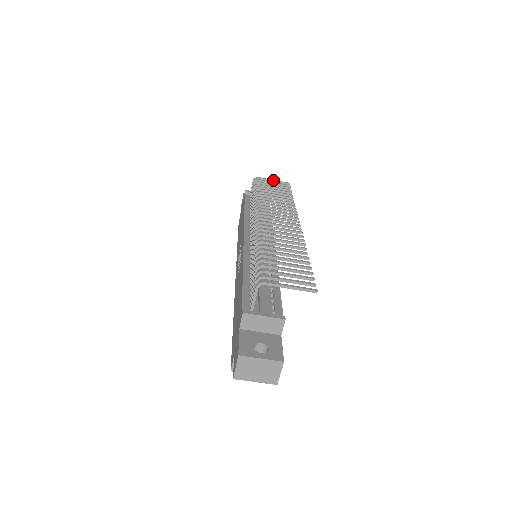
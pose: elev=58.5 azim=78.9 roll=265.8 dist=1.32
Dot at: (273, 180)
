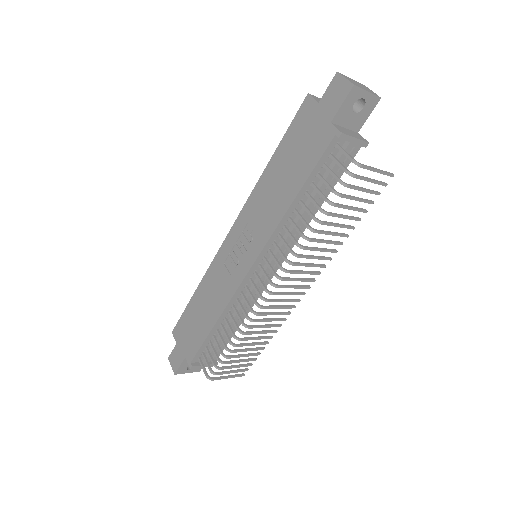
Dot at: (377, 172)
